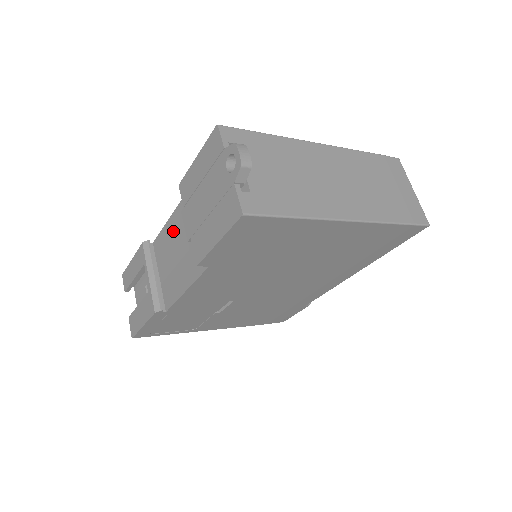
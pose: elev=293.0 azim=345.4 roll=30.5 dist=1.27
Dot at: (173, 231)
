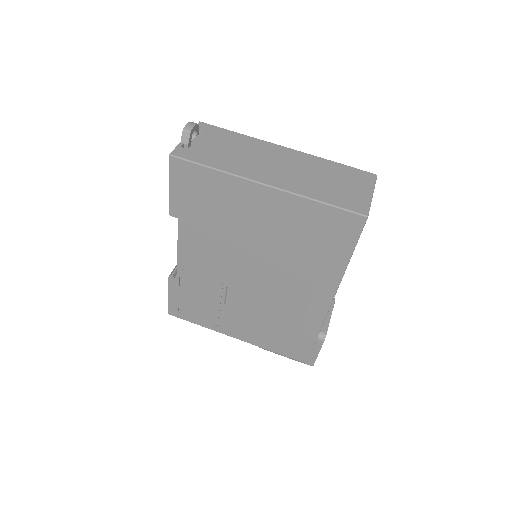
Dot at: occluded
